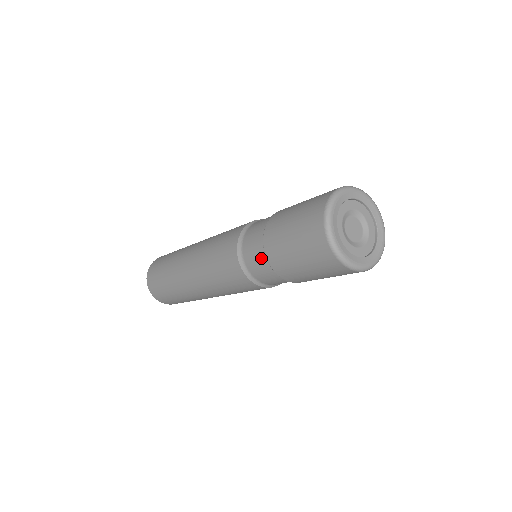
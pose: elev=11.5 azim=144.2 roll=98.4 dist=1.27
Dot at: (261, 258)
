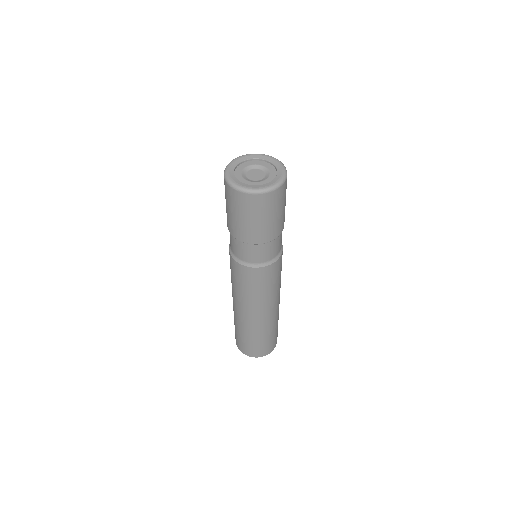
Dot at: (231, 236)
